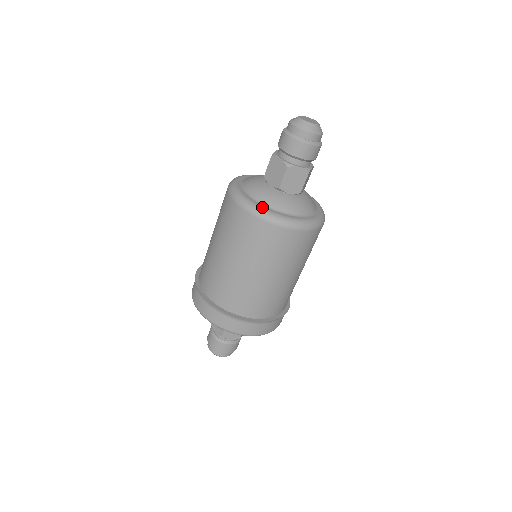
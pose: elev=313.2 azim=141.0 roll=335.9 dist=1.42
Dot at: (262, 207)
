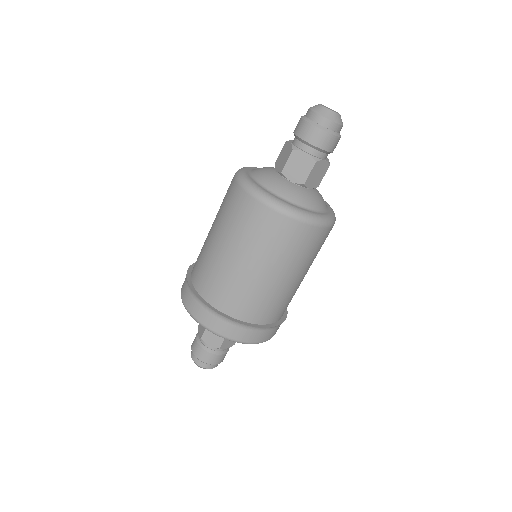
Dot at: (298, 208)
